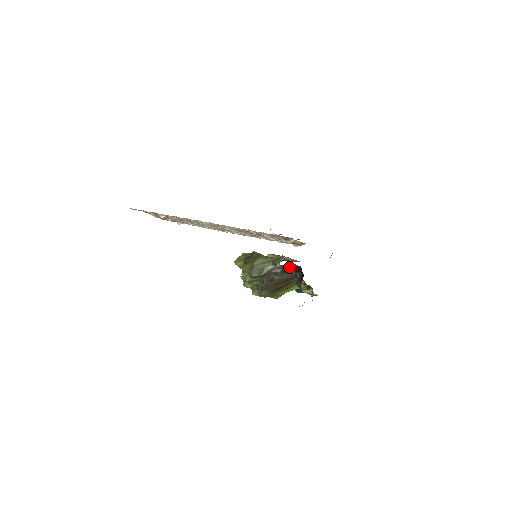
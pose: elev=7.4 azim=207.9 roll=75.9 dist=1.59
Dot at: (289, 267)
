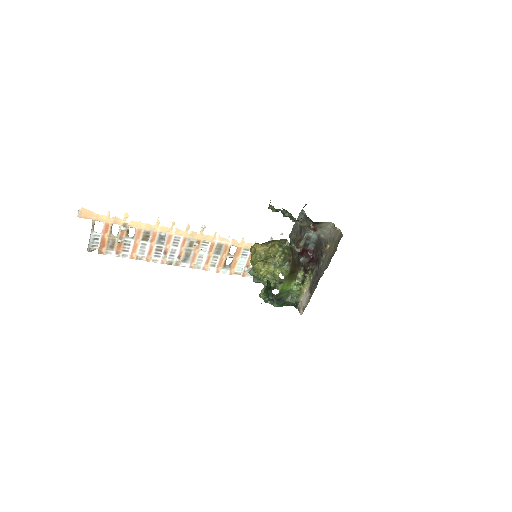
Dot at: (304, 249)
